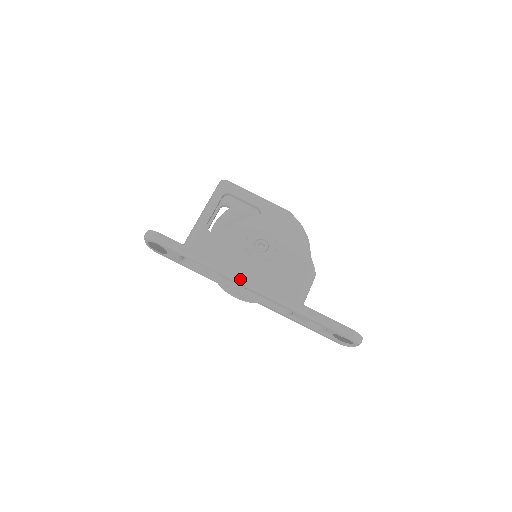
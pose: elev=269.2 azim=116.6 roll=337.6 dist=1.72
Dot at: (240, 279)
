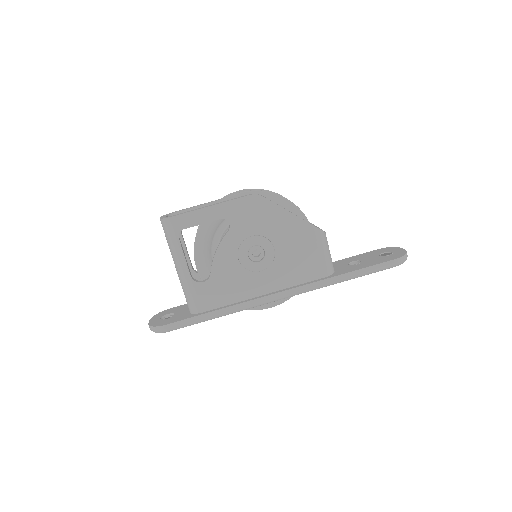
Dot at: (265, 302)
